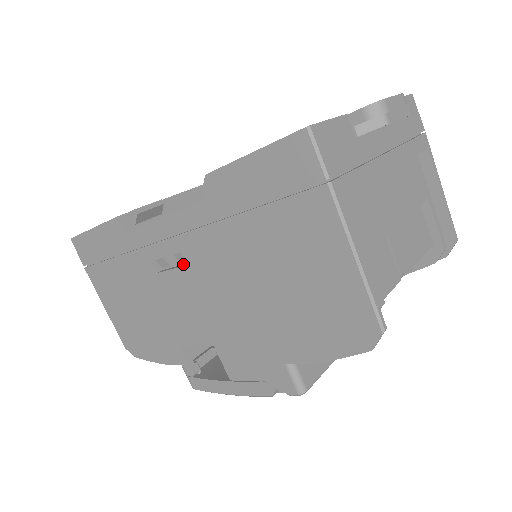
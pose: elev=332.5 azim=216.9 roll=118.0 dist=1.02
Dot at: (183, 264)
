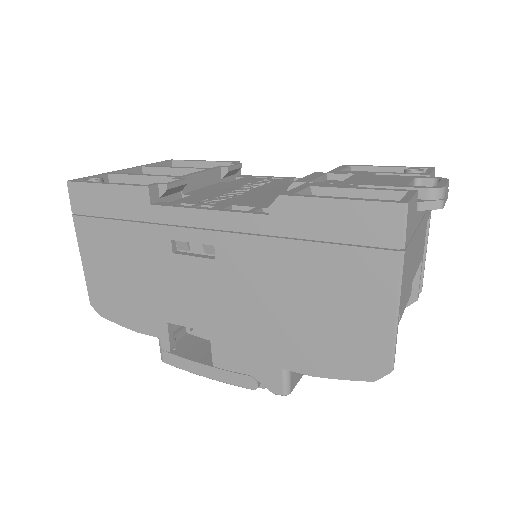
Dot at: (207, 255)
